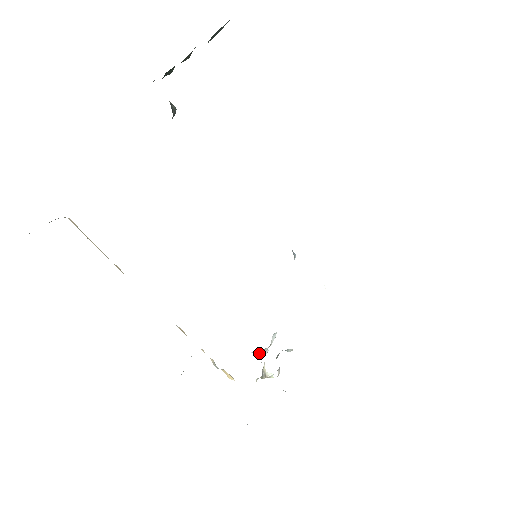
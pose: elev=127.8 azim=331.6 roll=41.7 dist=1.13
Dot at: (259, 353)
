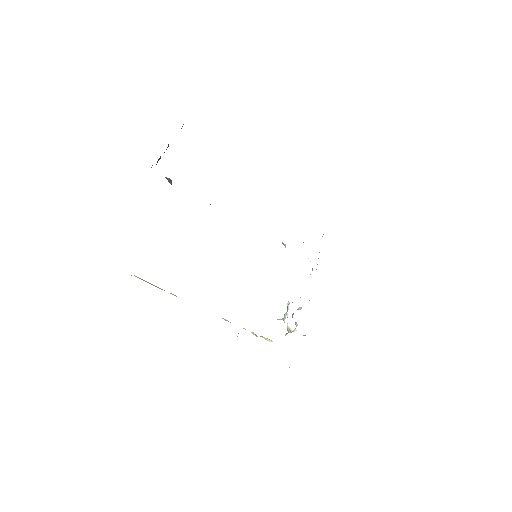
Dot at: occluded
